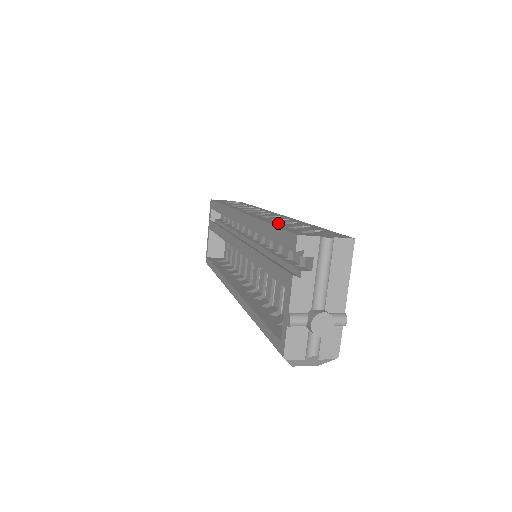
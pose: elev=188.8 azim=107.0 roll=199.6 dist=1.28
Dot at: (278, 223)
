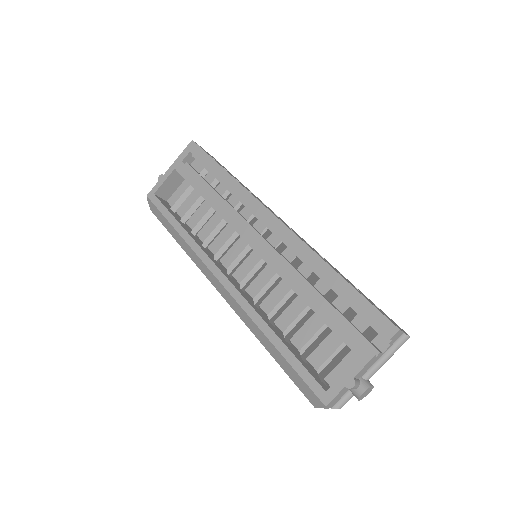
Dot at: (343, 277)
